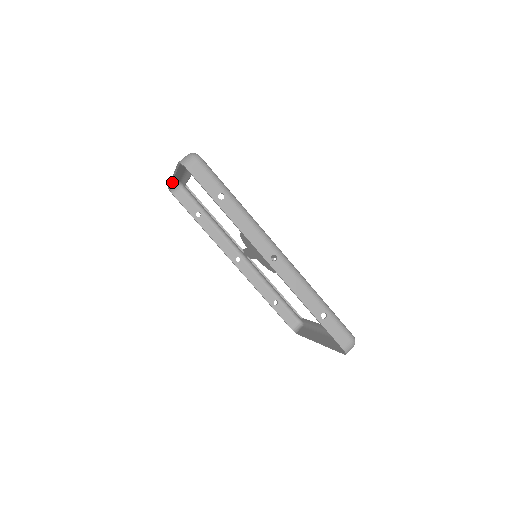
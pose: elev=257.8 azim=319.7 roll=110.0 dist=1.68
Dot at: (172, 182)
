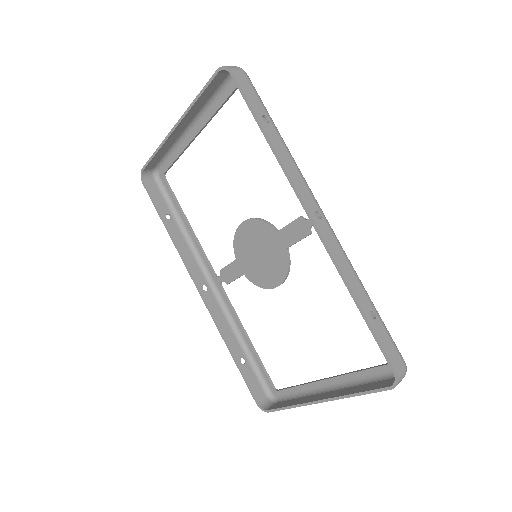
Dot at: (160, 148)
